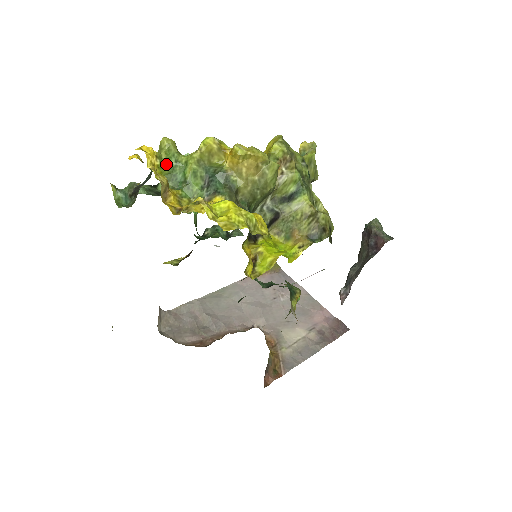
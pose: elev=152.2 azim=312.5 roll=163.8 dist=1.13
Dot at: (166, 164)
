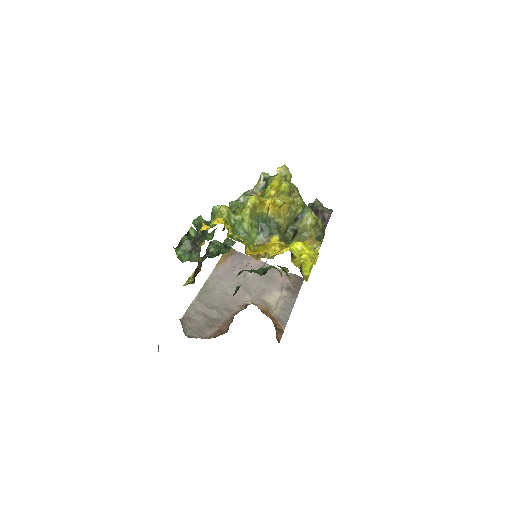
Dot at: (229, 225)
